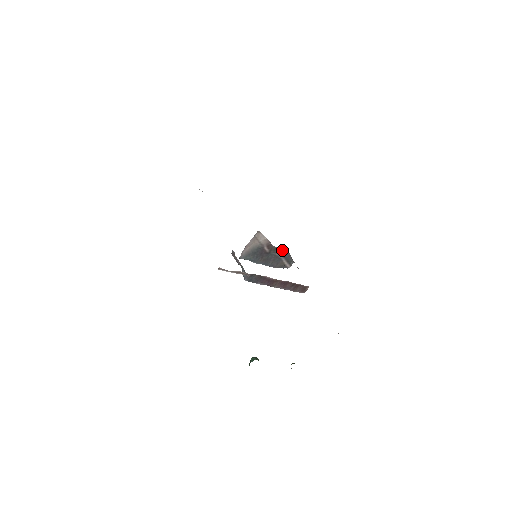
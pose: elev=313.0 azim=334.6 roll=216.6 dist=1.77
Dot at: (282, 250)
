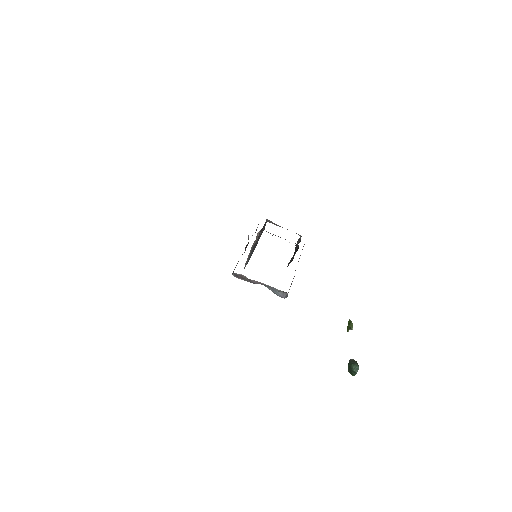
Dot at: occluded
